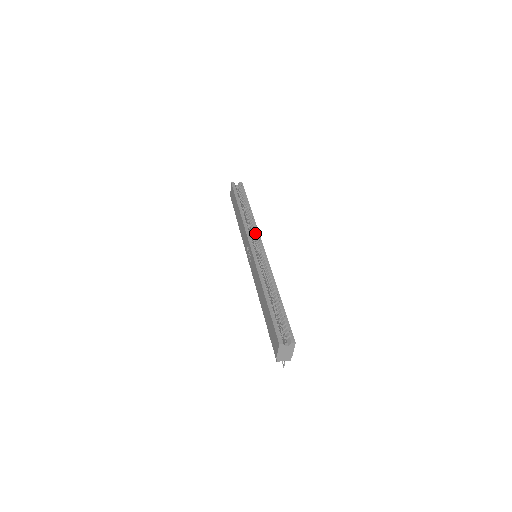
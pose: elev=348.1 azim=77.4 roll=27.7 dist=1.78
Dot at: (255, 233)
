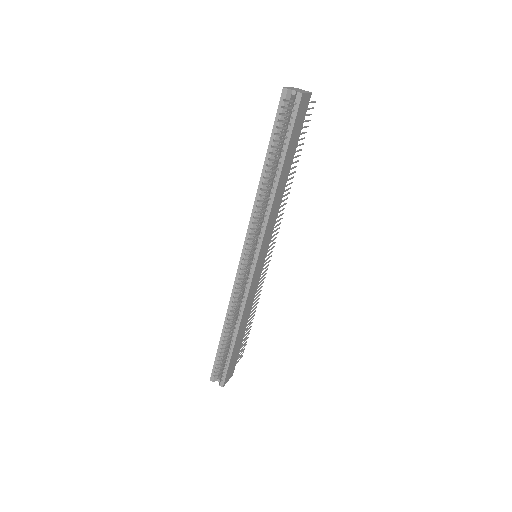
Dot at: (259, 235)
